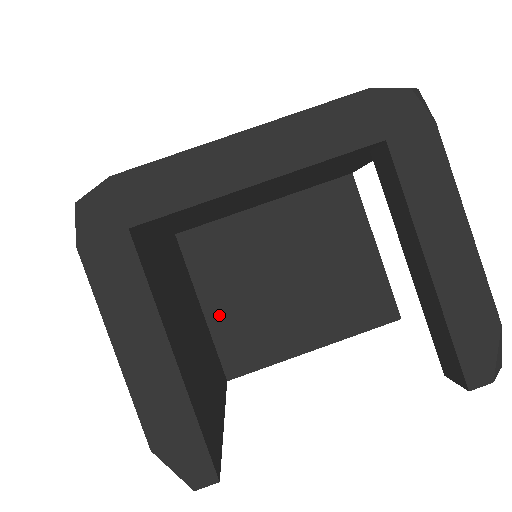
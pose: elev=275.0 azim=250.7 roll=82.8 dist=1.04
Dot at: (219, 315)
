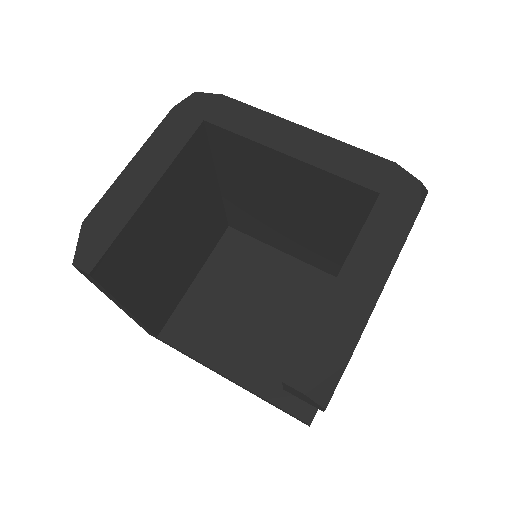
Dot at: (199, 293)
